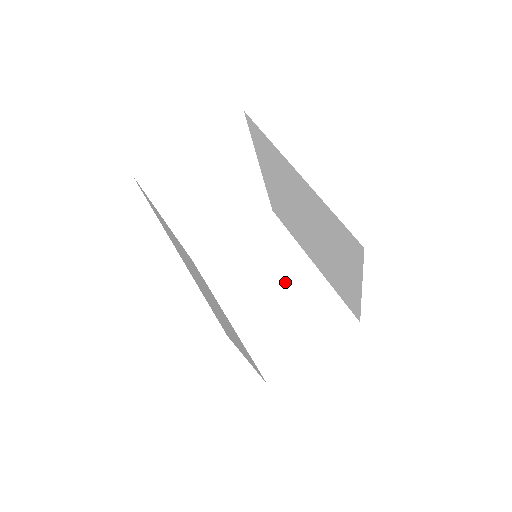
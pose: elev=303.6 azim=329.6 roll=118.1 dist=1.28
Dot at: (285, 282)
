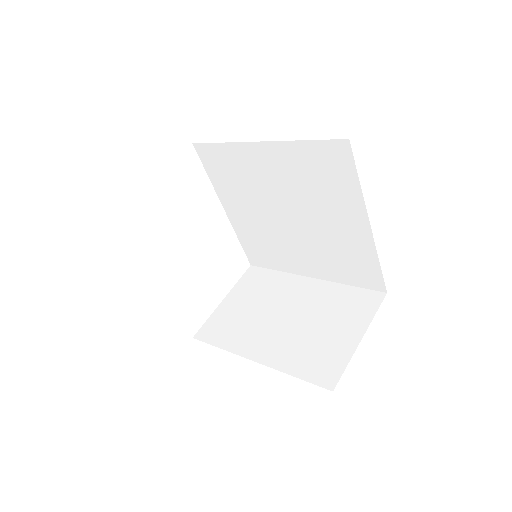
Dot at: (295, 304)
